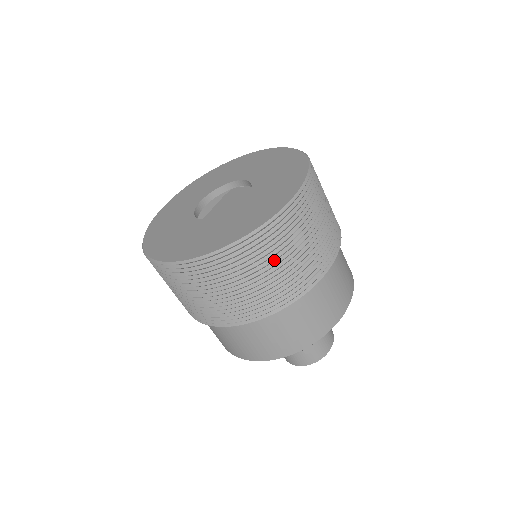
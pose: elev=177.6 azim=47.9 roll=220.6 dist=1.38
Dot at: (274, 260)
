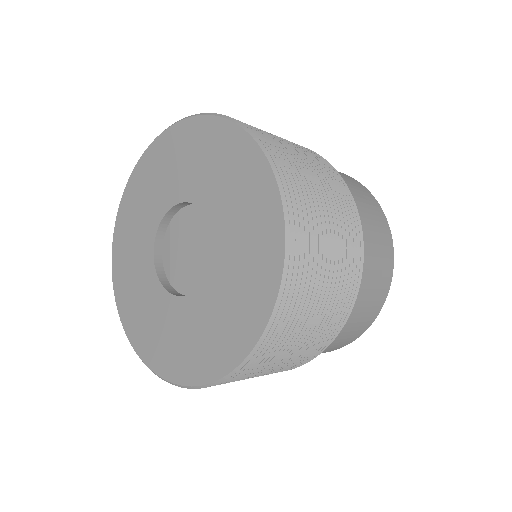
Dot at: (305, 321)
